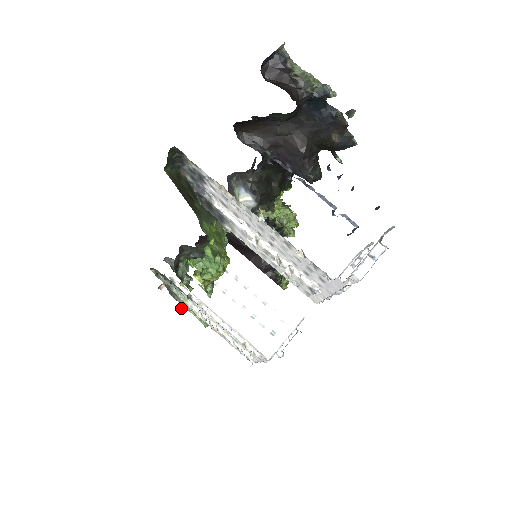
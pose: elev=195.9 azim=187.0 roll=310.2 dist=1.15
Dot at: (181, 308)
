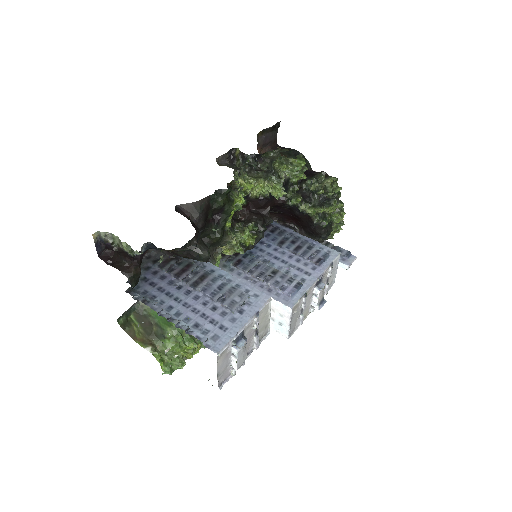
Dot at: occluded
